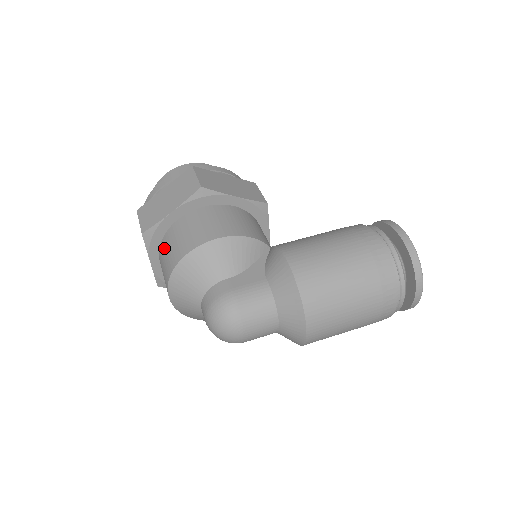
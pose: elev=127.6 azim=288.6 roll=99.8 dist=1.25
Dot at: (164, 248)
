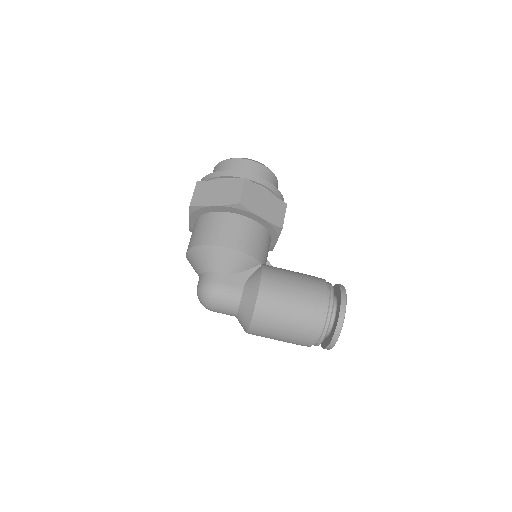
Dot at: (198, 224)
